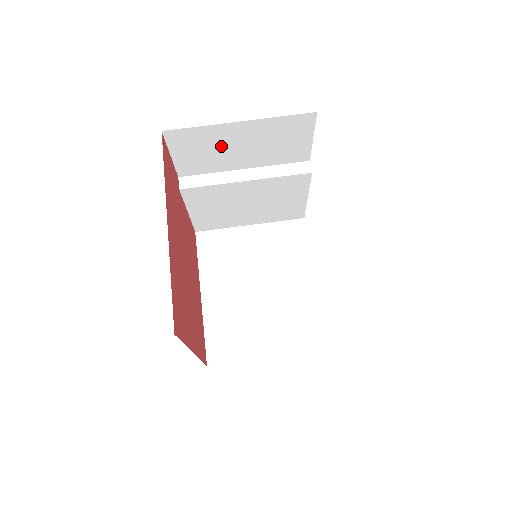
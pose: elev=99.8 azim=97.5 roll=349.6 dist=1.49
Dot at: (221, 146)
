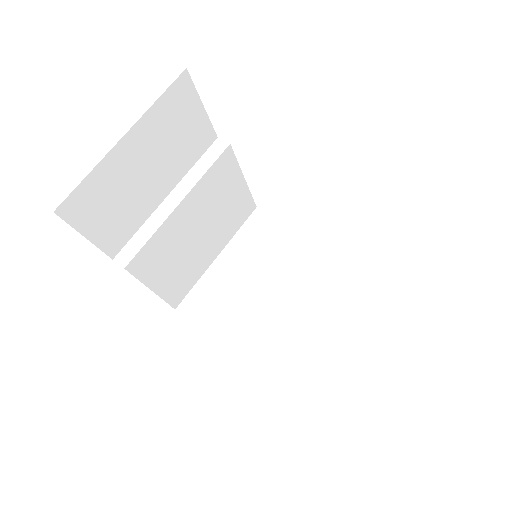
Dot at: (126, 184)
